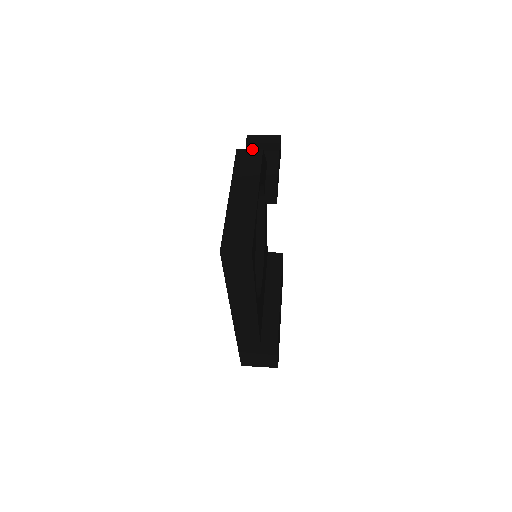
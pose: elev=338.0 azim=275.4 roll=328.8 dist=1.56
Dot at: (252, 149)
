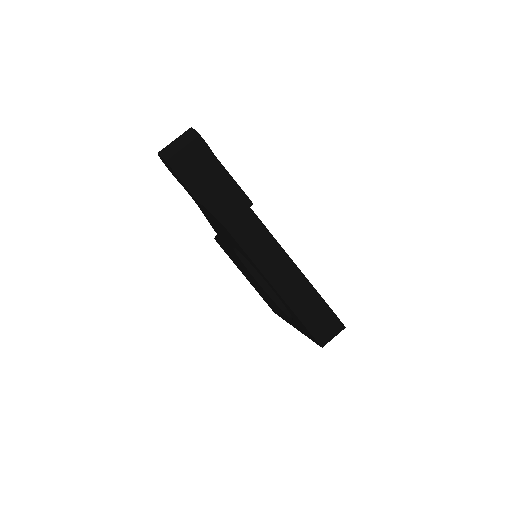
Dot at: (239, 215)
